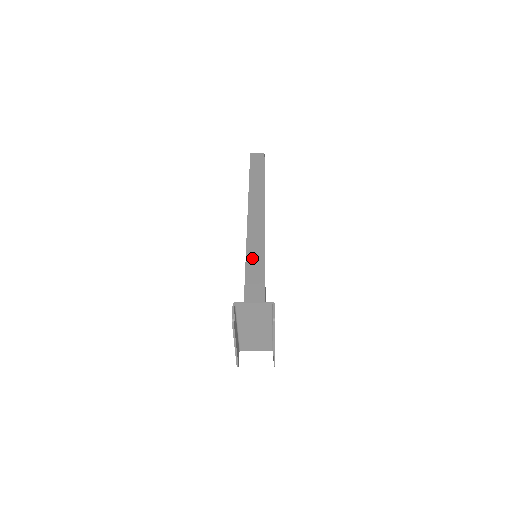
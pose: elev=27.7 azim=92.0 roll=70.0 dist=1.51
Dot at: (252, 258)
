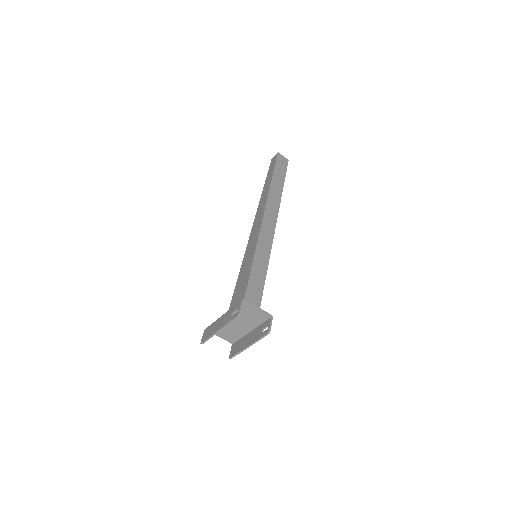
Dot at: (259, 260)
